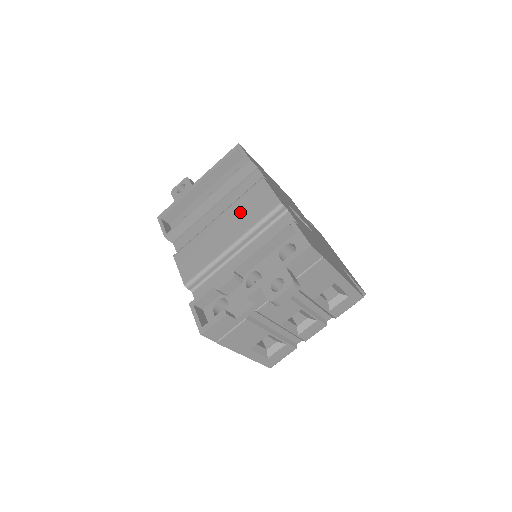
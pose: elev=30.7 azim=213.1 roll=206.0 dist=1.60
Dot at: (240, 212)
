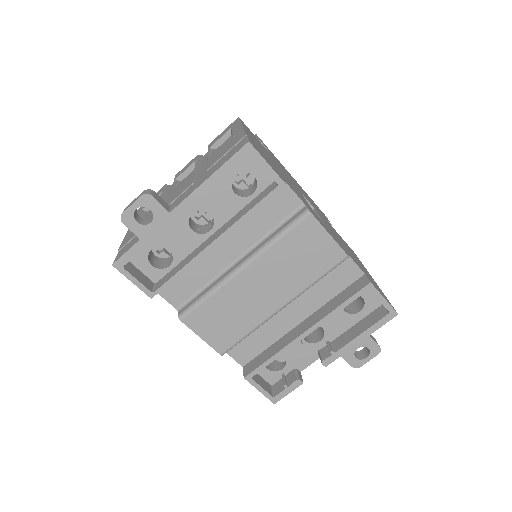
Dot at: (284, 264)
